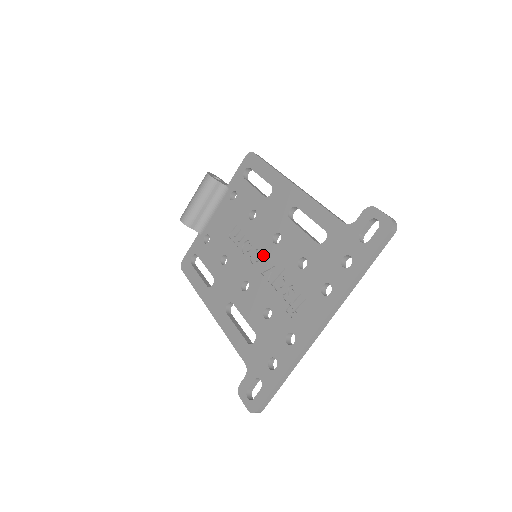
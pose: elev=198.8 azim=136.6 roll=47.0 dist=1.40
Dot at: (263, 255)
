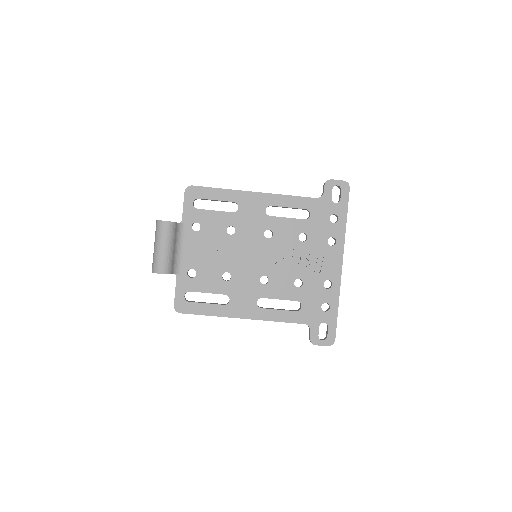
Dot at: (265, 251)
